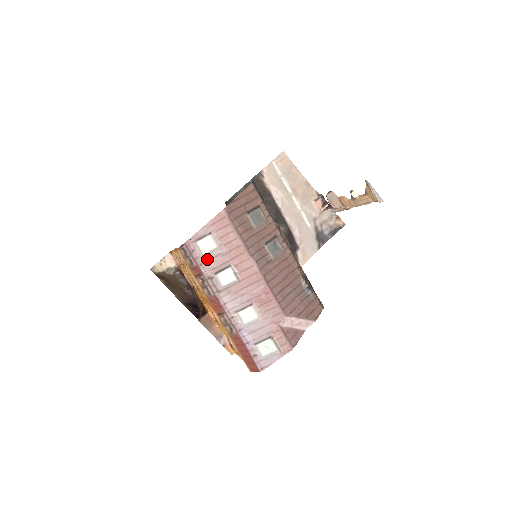
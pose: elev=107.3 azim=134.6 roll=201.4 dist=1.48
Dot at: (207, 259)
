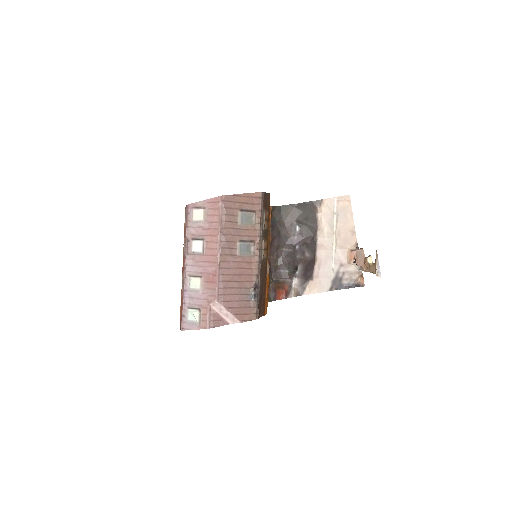
Dot at: (193, 225)
